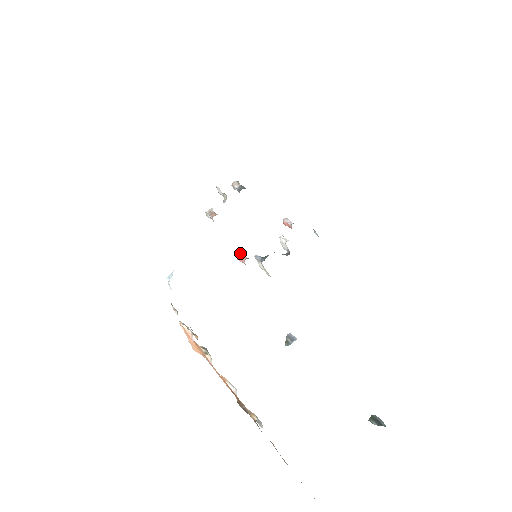
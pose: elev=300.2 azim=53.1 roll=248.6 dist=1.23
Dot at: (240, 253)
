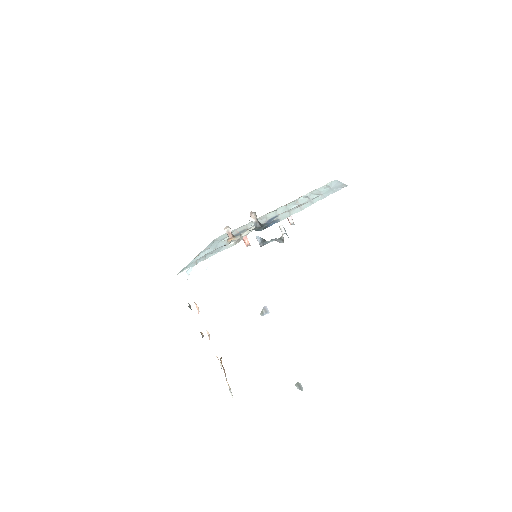
Dot at: (245, 236)
